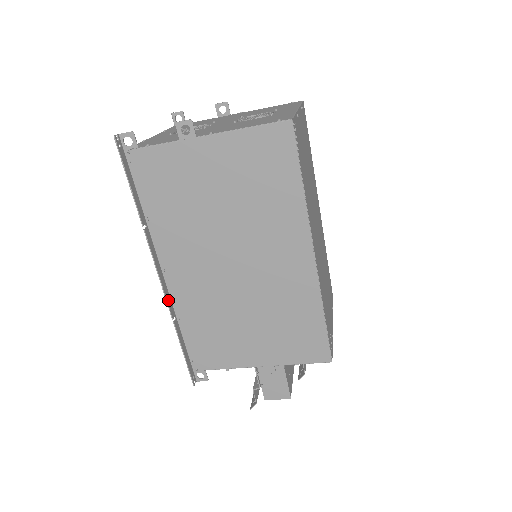
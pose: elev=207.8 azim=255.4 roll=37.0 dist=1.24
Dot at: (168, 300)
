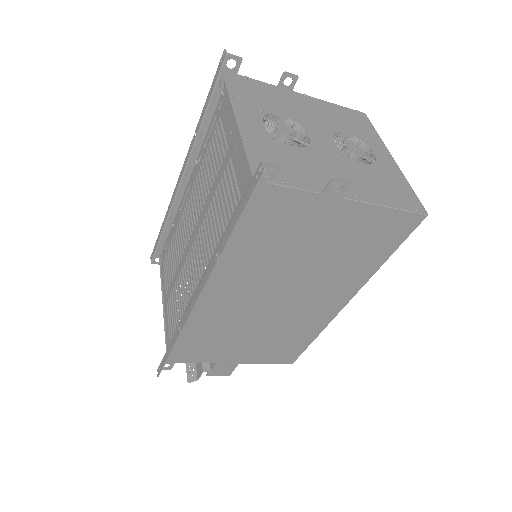
Dot at: (188, 316)
